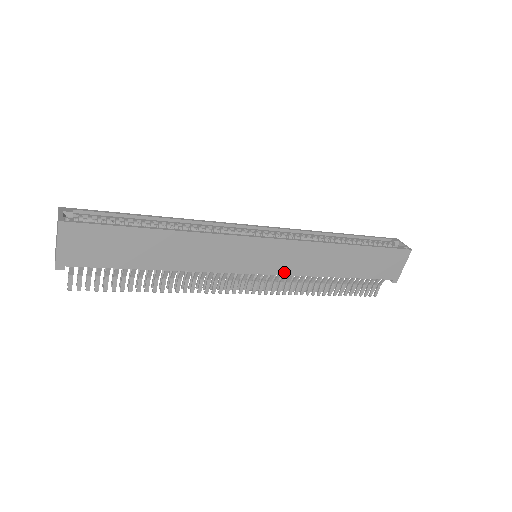
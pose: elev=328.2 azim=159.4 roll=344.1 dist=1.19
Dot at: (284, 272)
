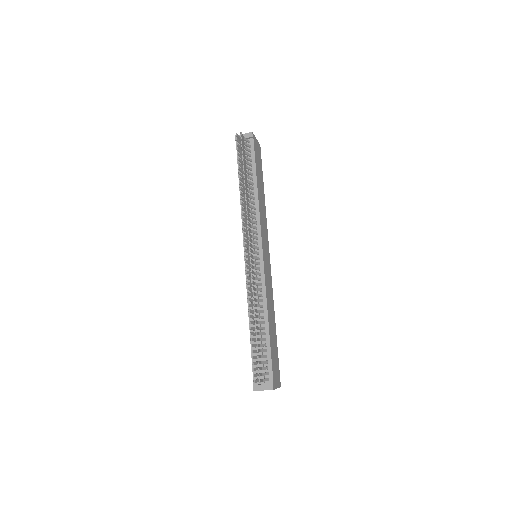
Dot at: (265, 274)
